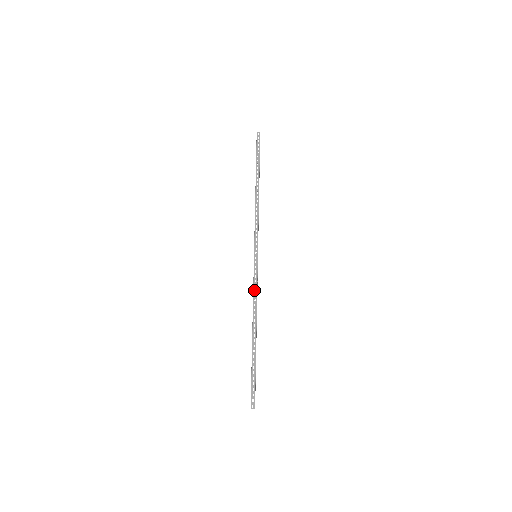
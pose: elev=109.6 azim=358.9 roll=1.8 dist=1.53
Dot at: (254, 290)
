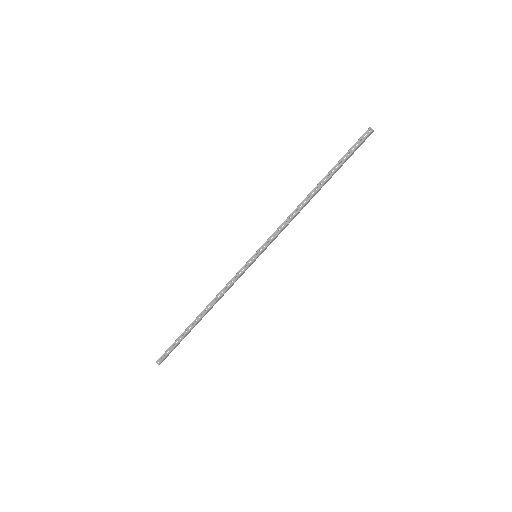
Dot at: (229, 283)
